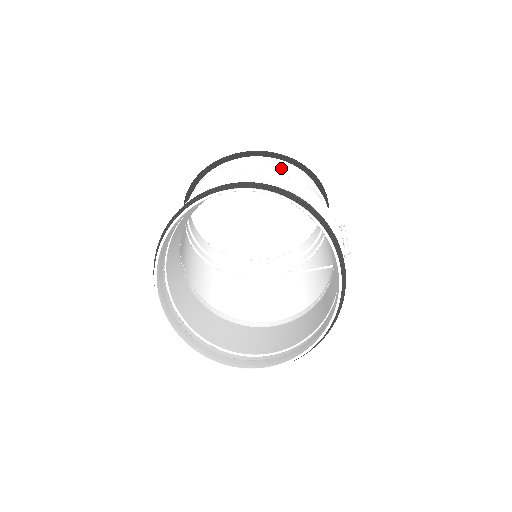
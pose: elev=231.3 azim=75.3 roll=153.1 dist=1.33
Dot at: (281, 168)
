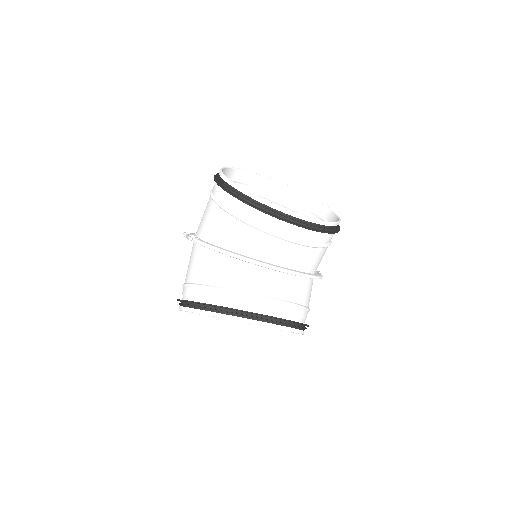
Dot at: (321, 248)
